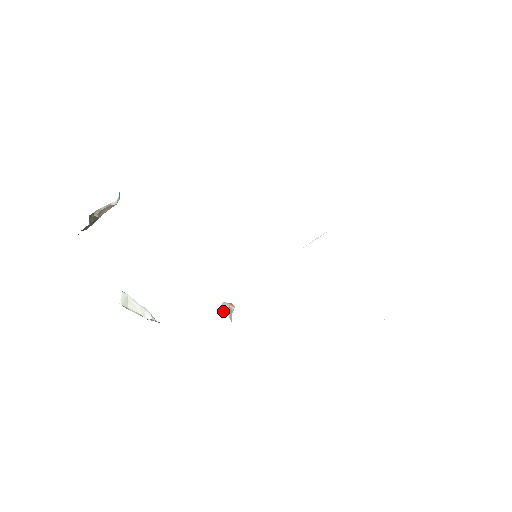
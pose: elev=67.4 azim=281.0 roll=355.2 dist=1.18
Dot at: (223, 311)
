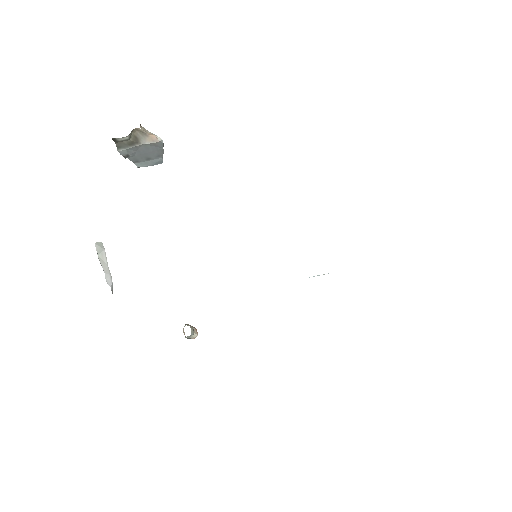
Dot at: occluded
